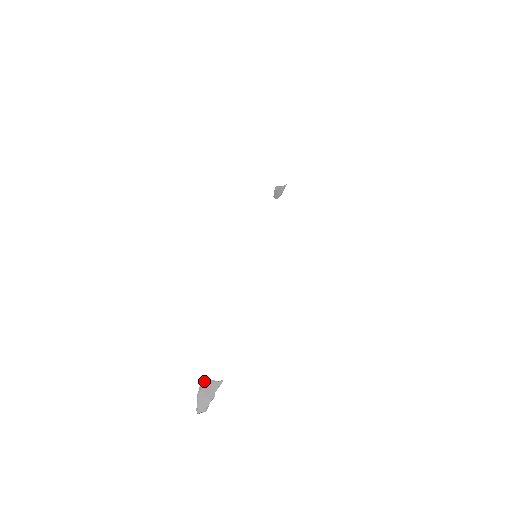
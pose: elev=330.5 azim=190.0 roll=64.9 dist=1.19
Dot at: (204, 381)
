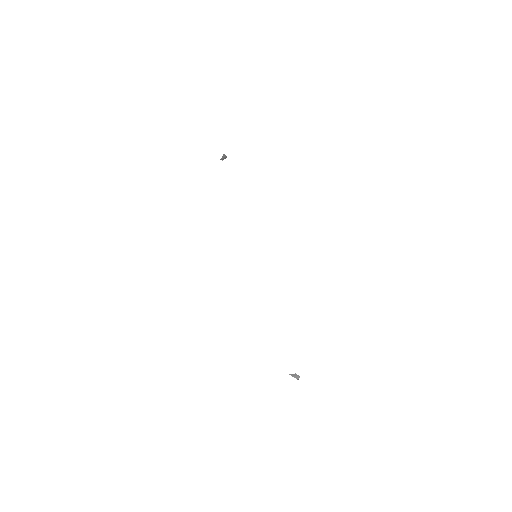
Dot at: occluded
